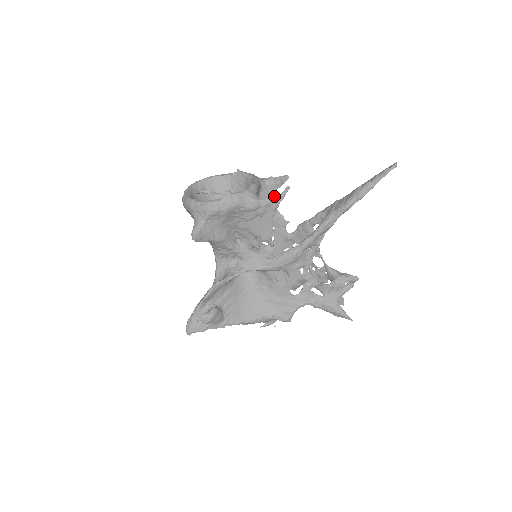
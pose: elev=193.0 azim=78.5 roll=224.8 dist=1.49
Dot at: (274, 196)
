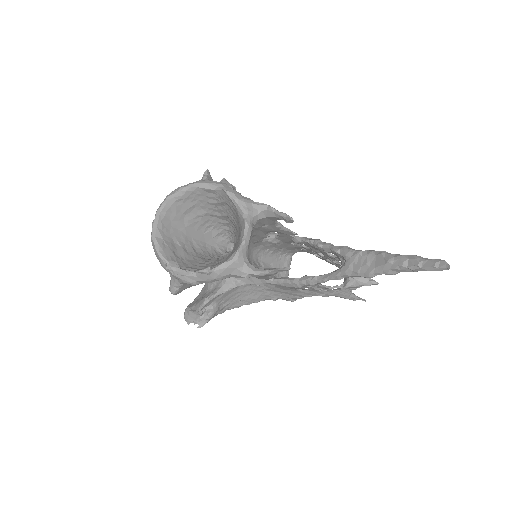
Dot at: (276, 220)
